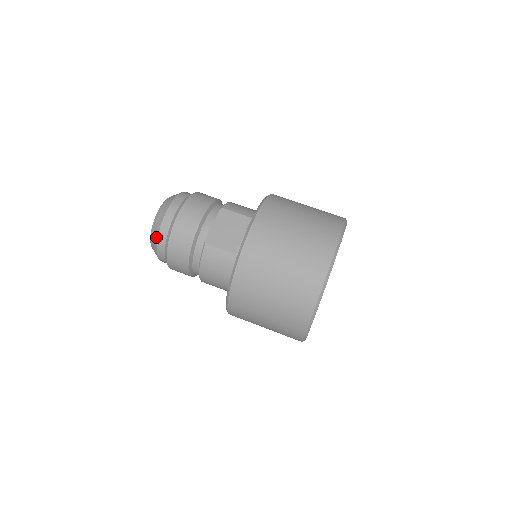
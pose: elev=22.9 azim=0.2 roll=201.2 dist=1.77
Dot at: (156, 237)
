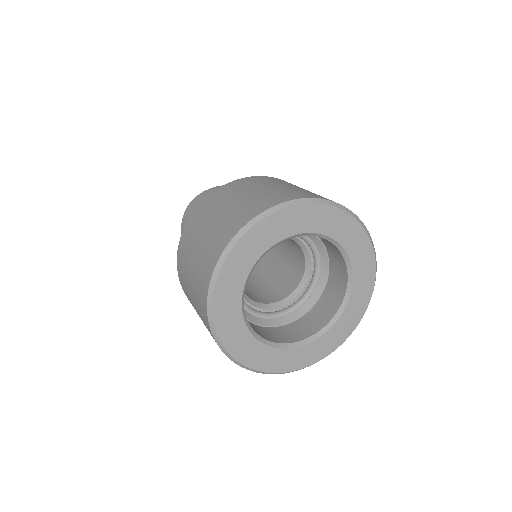
Dot at: occluded
